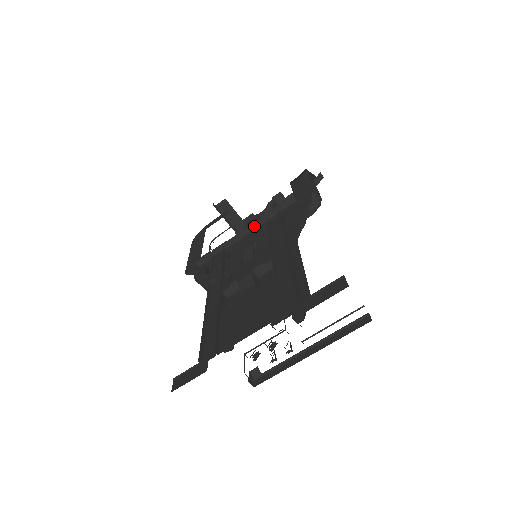
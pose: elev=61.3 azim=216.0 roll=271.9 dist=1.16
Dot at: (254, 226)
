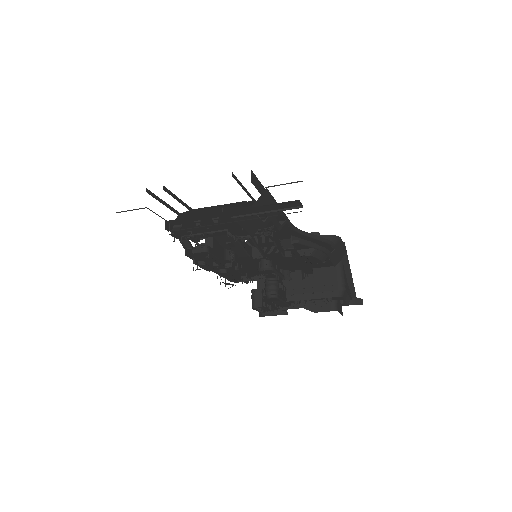
Dot at: occluded
